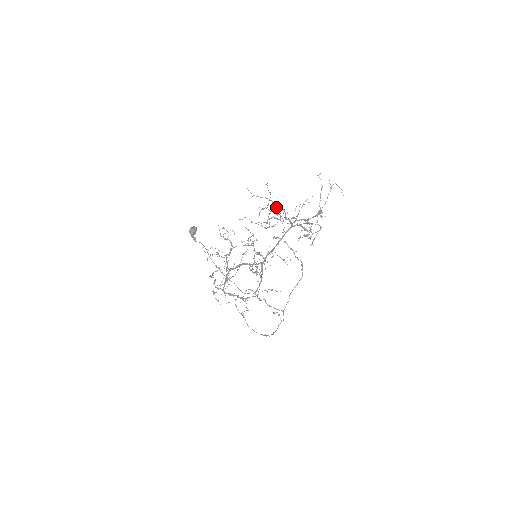
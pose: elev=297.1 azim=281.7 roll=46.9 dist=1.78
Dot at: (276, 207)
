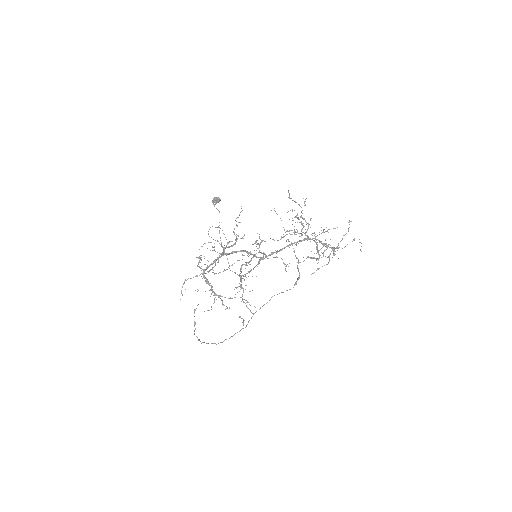
Dot at: (304, 218)
